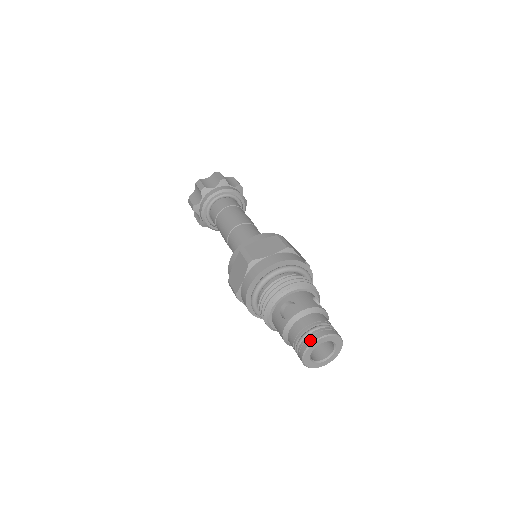
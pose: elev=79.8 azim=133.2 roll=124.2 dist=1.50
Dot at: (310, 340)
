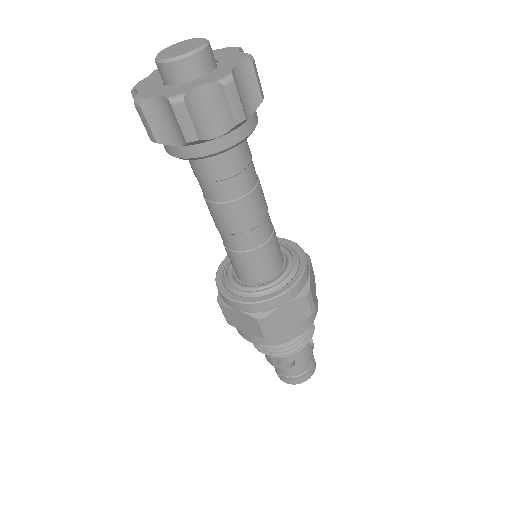
Dot at: (295, 383)
